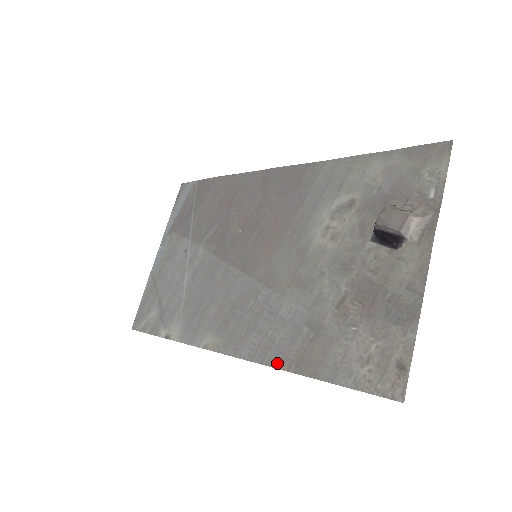
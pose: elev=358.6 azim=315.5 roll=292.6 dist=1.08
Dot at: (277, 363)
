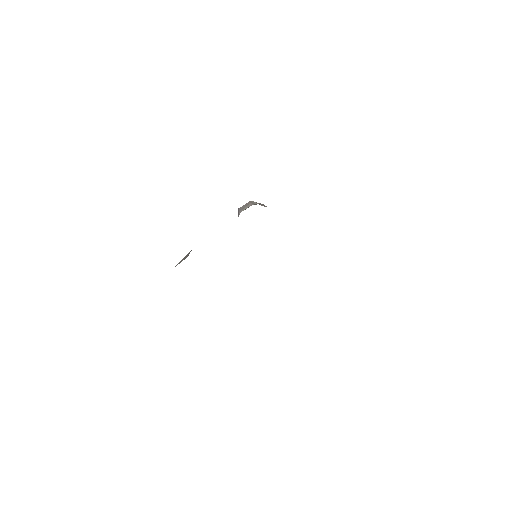
Dot at: occluded
